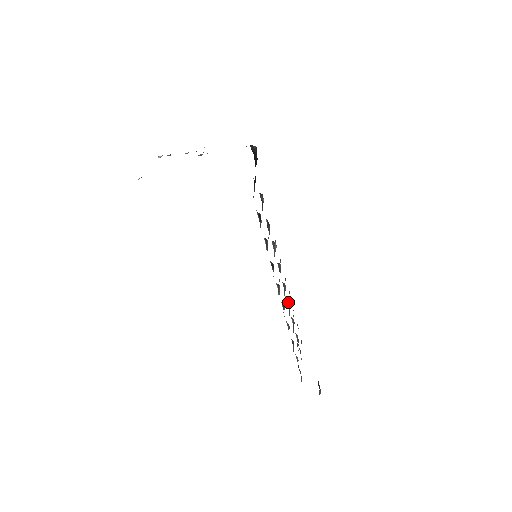
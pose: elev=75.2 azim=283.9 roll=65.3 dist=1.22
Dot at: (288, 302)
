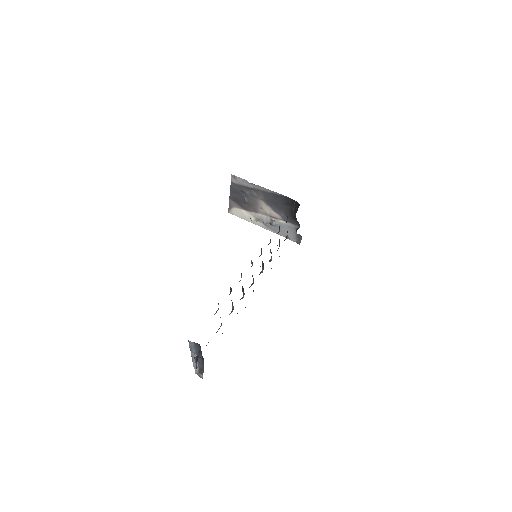
Dot at: (242, 298)
